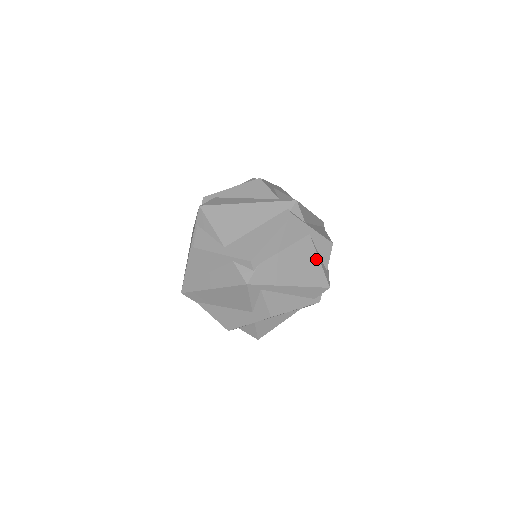
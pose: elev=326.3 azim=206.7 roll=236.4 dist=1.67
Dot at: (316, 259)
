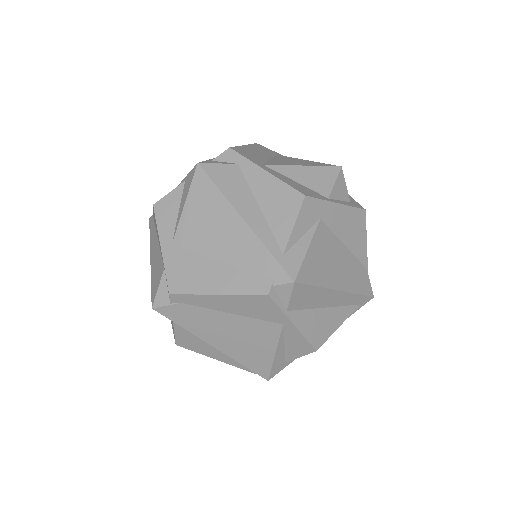
Dot at: (271, 349)
